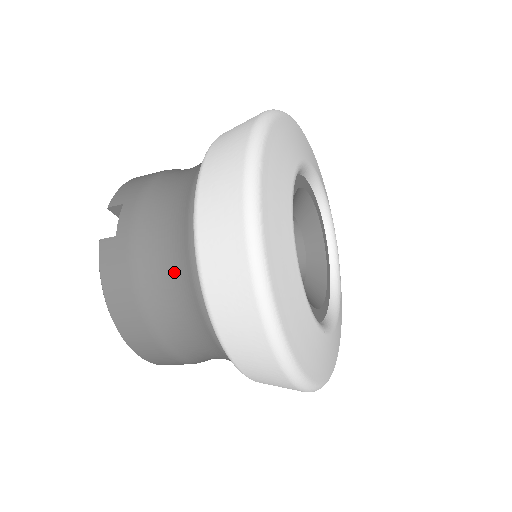
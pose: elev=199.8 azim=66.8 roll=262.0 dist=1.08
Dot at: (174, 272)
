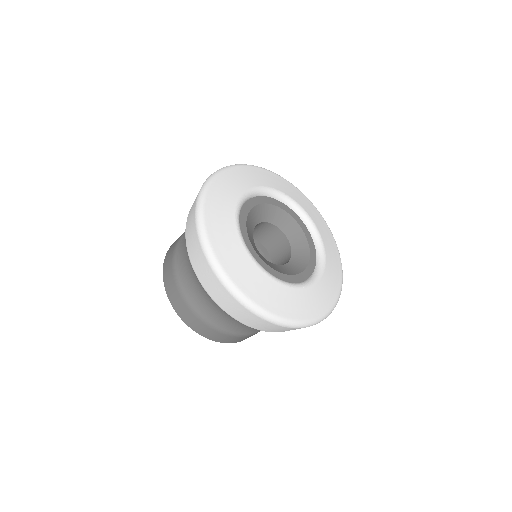
Dot at: occluded
